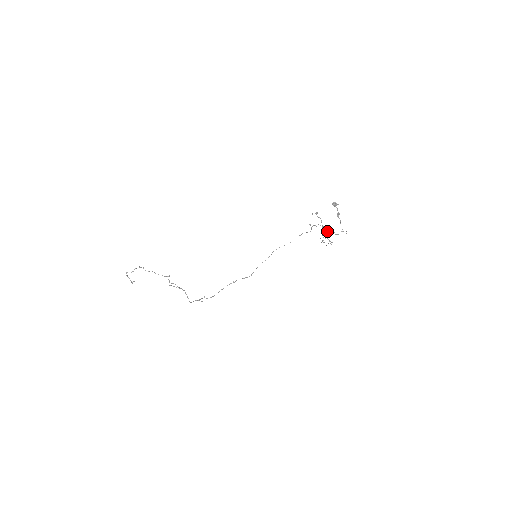
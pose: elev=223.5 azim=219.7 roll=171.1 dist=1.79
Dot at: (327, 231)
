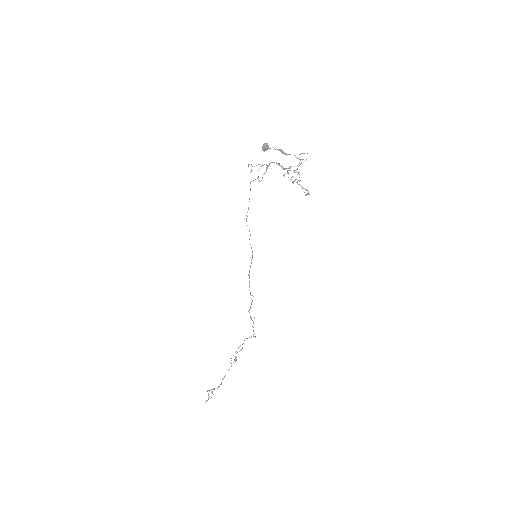
Dot at: occluded
